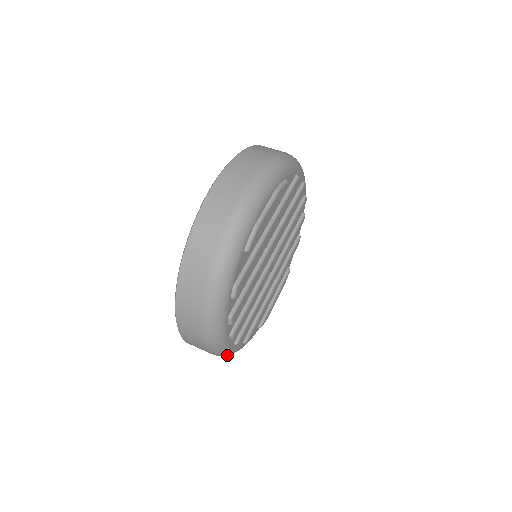
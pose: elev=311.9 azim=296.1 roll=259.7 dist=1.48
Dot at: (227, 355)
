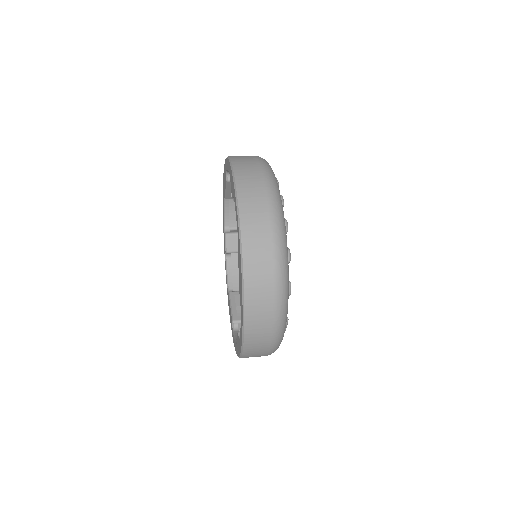
Dot at: (283, 272)
